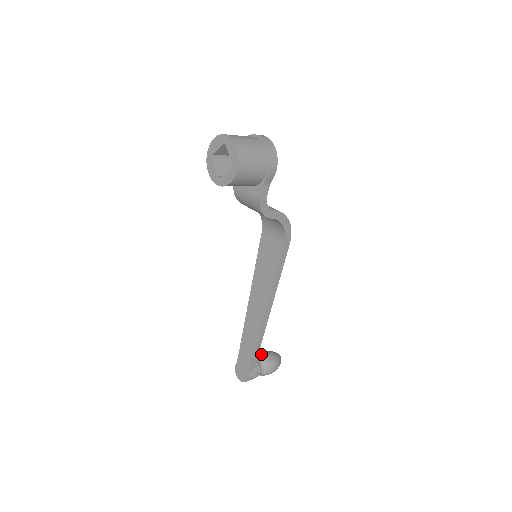
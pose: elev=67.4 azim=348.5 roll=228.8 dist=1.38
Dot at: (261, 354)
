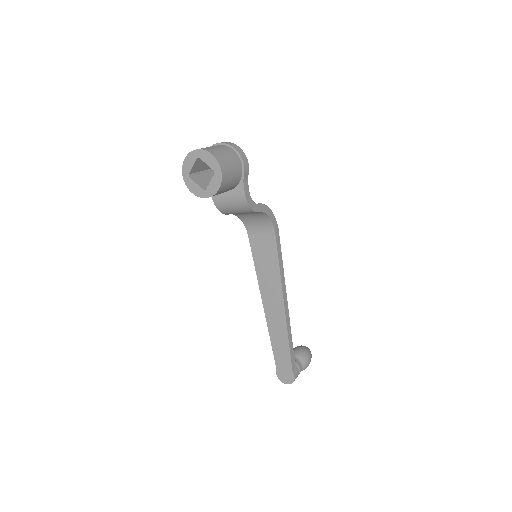
Dot at: occluded
